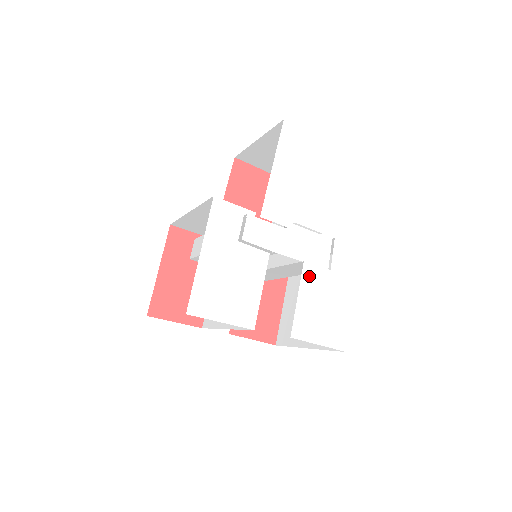
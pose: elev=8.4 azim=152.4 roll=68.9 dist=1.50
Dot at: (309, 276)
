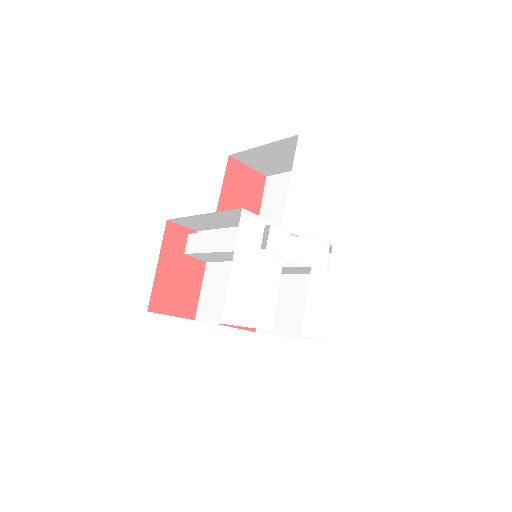
Dot at: (314, 280)
